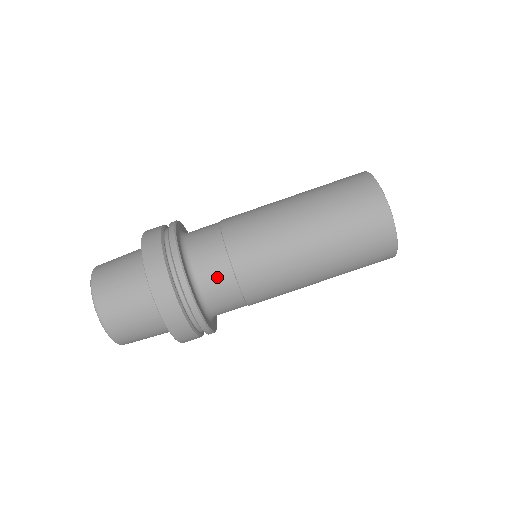
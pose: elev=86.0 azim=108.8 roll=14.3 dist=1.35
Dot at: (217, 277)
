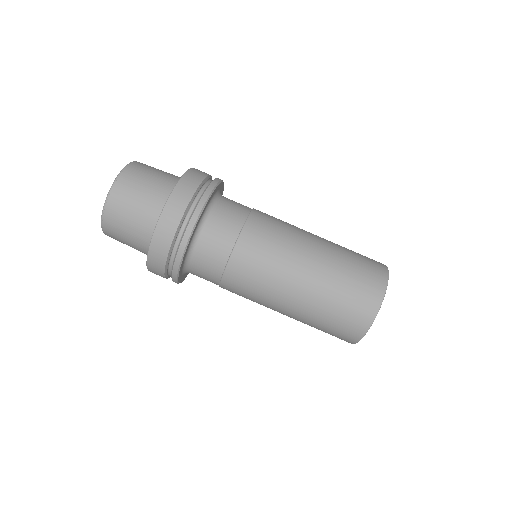
Dot at: (216, 246)
